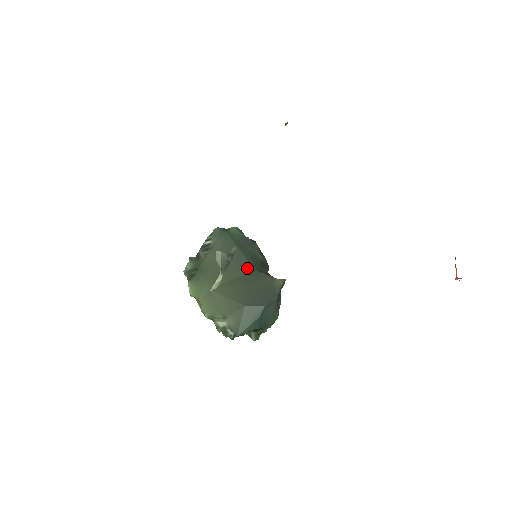
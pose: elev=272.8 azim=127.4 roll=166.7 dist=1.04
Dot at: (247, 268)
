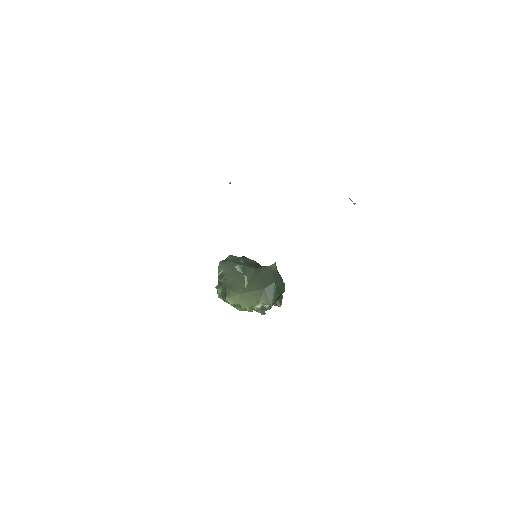
Dot at: (251, 271)
